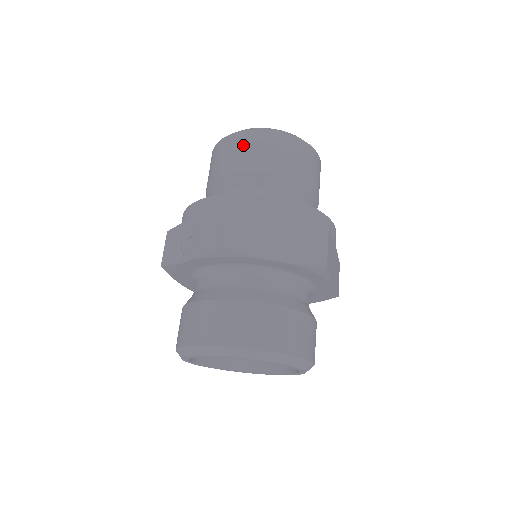
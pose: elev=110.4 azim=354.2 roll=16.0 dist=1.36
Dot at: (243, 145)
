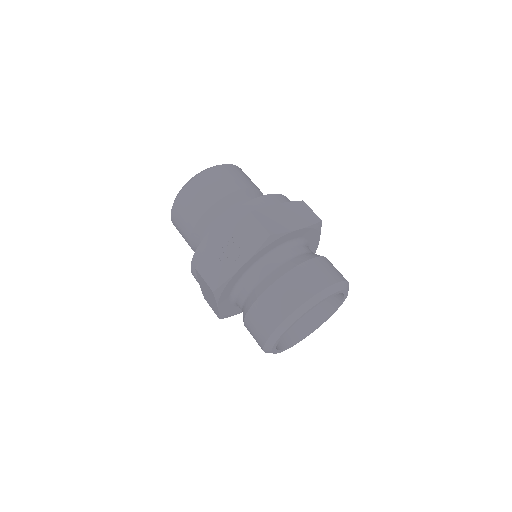
Dot at: (208, 182)
